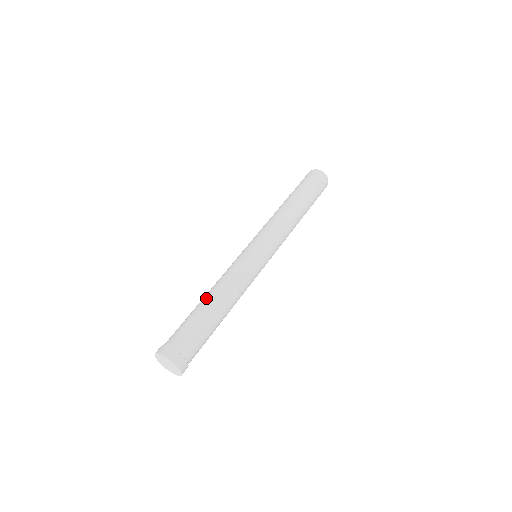
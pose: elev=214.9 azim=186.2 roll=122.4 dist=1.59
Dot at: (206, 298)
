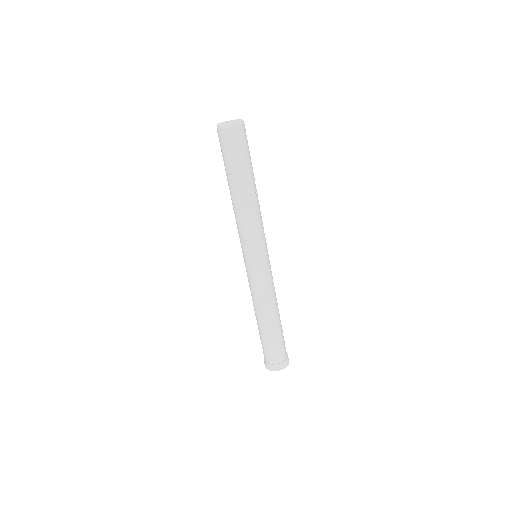
Dot at: (274, 320)
